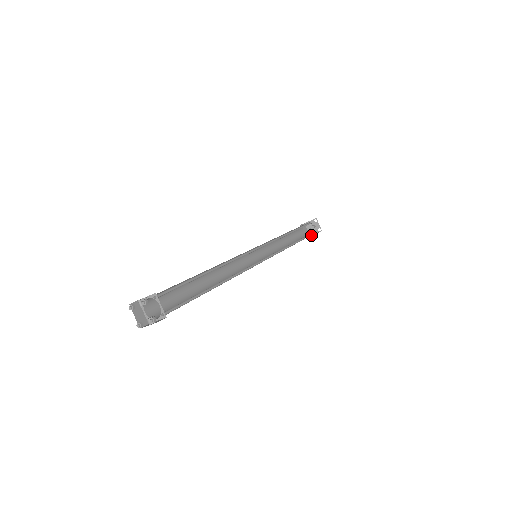
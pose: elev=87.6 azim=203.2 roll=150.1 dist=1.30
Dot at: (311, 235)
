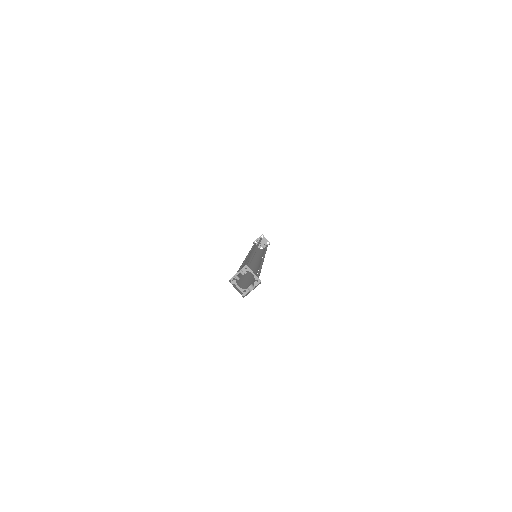
Dot at: occluded
